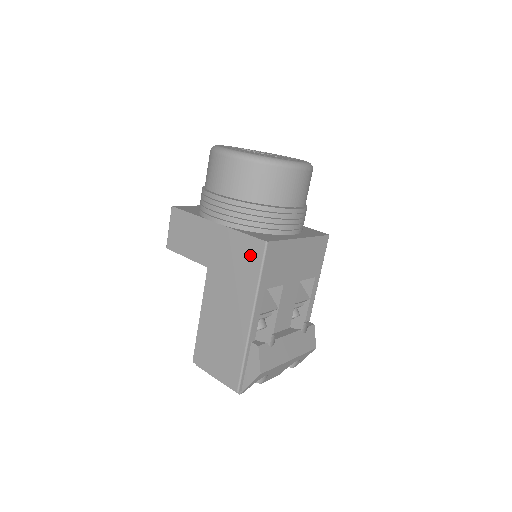
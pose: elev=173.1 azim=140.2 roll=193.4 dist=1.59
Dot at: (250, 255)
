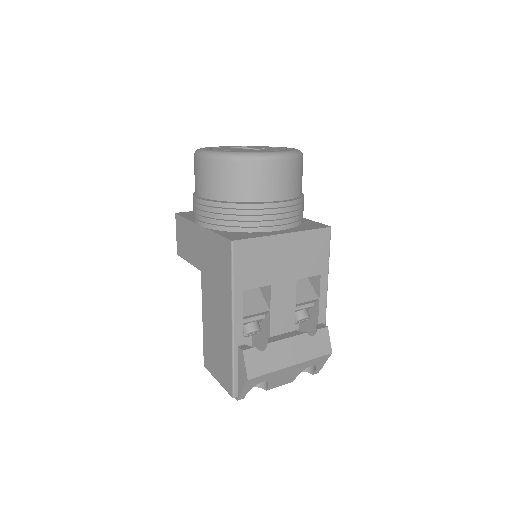
Dot at: (223, 256)
